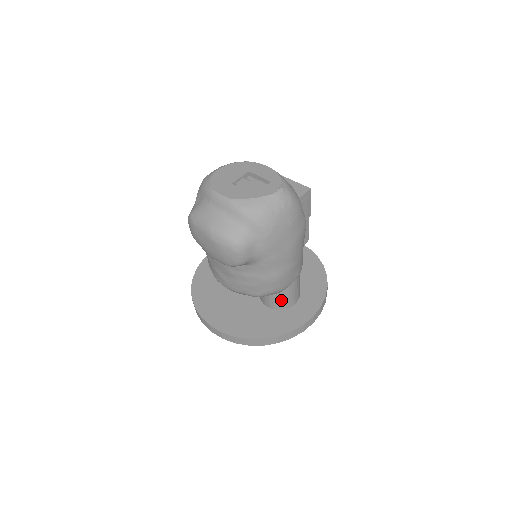
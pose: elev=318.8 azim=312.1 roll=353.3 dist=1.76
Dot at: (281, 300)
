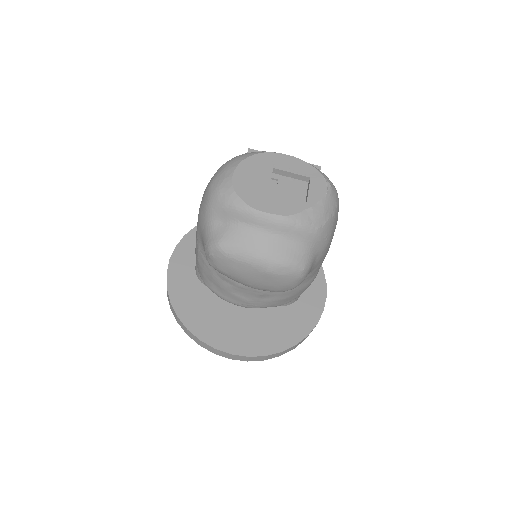
Dot at: occluded
